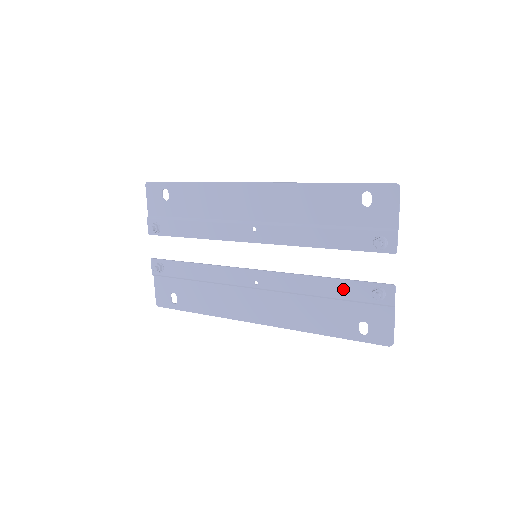
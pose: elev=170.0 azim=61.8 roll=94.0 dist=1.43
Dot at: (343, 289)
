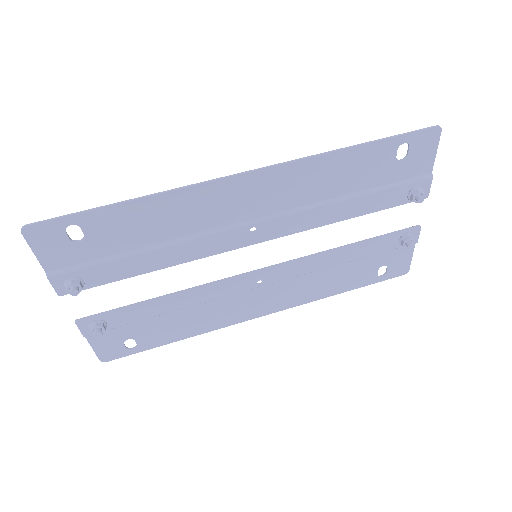
Dot at: (367, 249)
